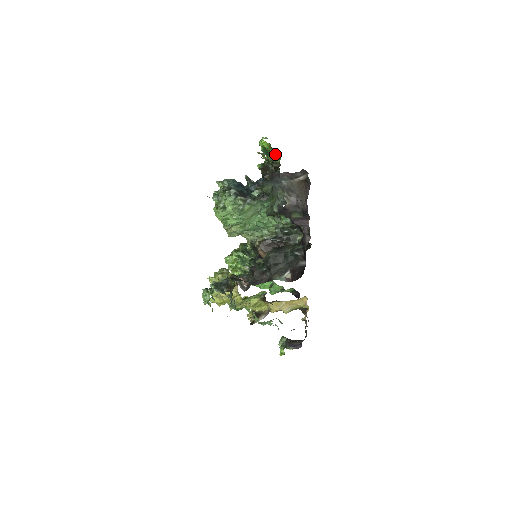
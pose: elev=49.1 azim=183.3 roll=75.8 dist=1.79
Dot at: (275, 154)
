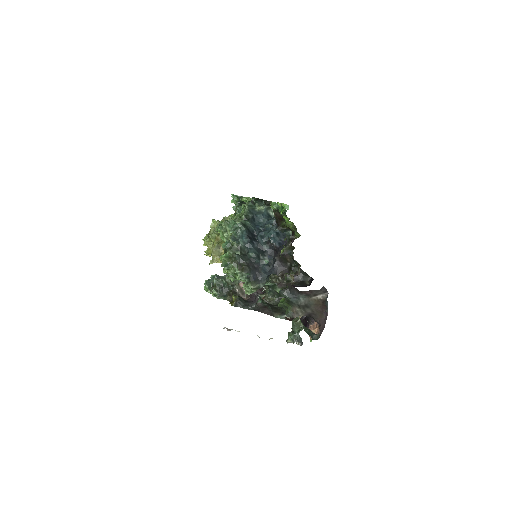
Dot at: (295, 228)
